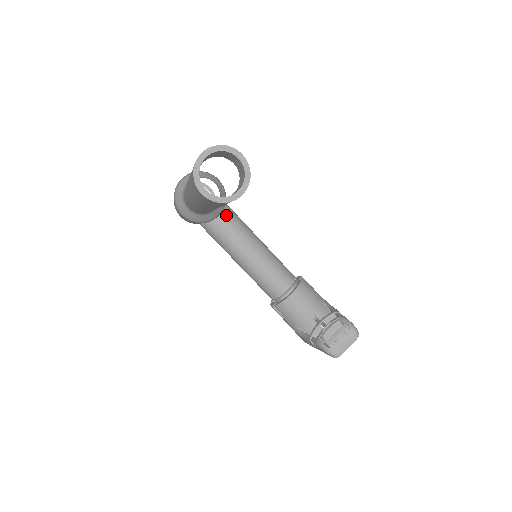
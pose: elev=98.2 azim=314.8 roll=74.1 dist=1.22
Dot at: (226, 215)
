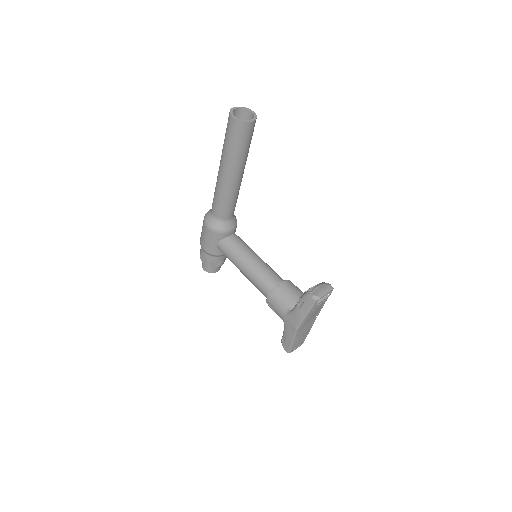
Dot at: (236, 236)
